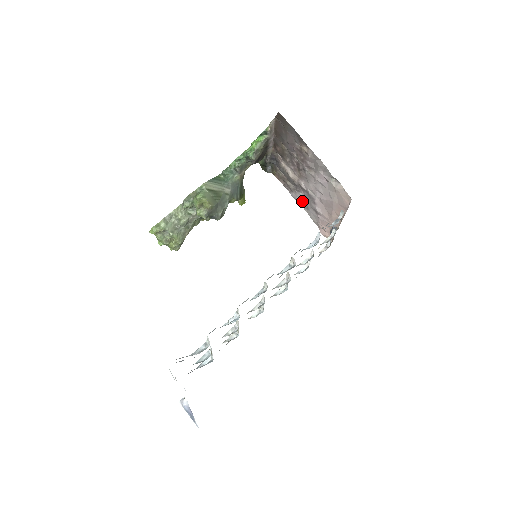
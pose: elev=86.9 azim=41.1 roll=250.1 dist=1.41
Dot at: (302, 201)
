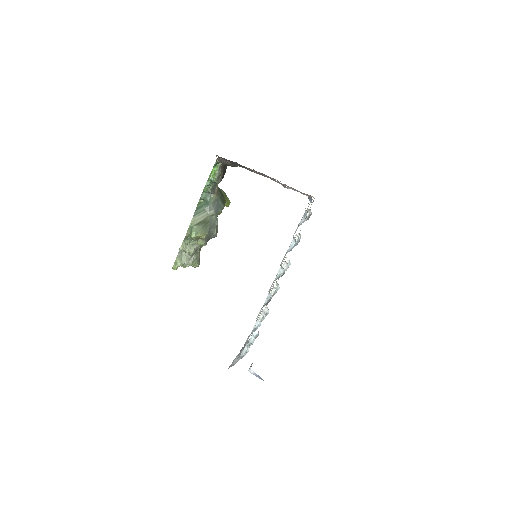
Dot at: occluded
